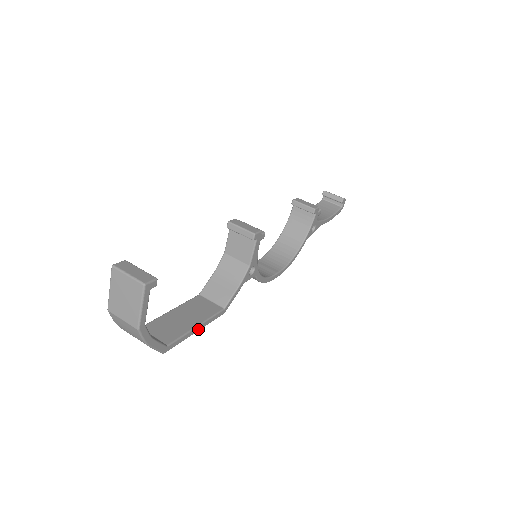
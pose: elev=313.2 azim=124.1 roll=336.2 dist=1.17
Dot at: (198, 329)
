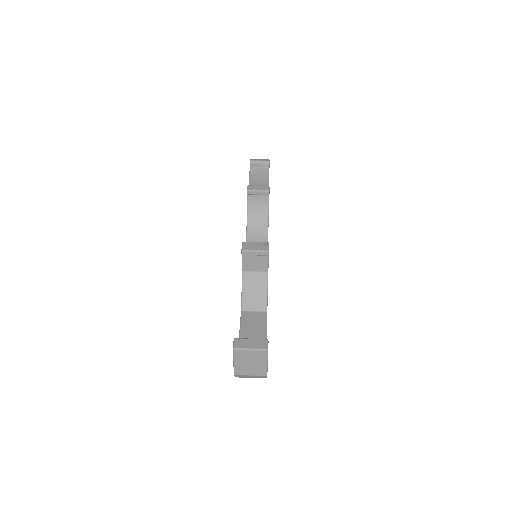
Dot at: occluded
